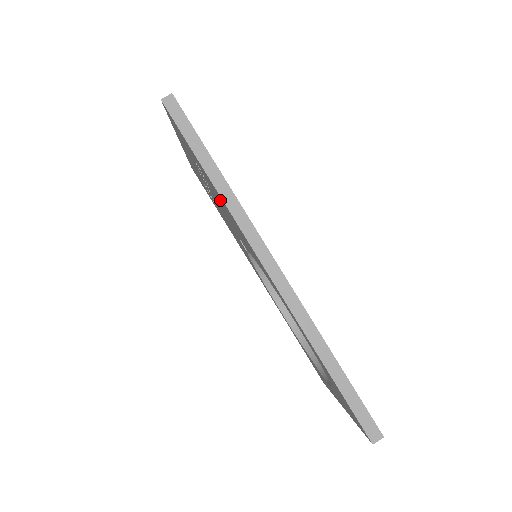
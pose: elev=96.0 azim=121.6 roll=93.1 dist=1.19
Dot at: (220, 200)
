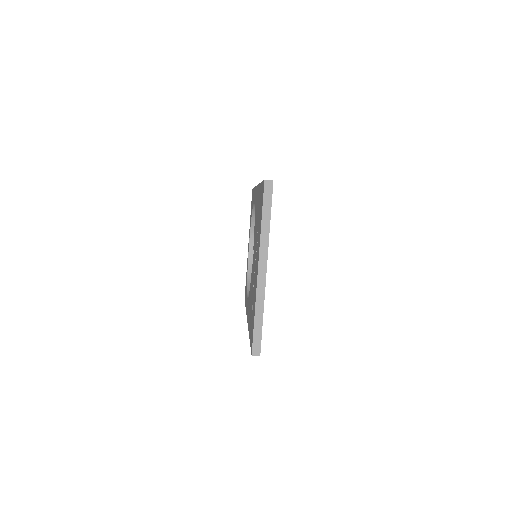
Dot at: (250, 315)
